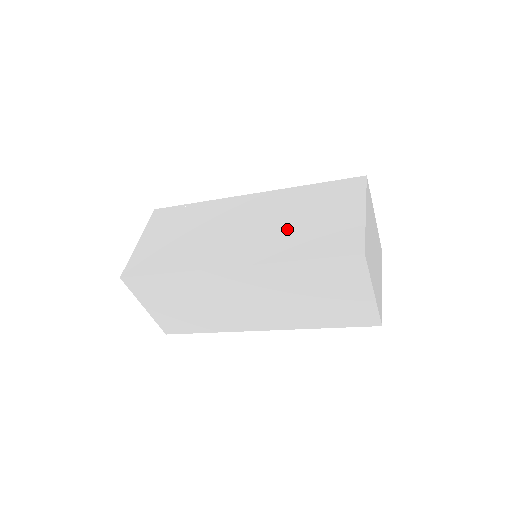
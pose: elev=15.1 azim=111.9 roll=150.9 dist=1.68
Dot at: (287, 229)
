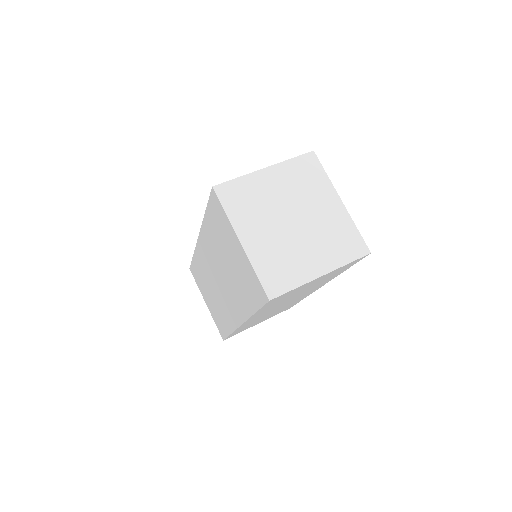
Dot at: (231, 278)
